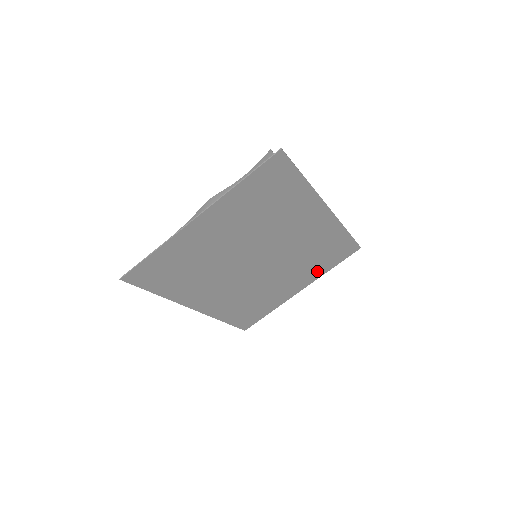
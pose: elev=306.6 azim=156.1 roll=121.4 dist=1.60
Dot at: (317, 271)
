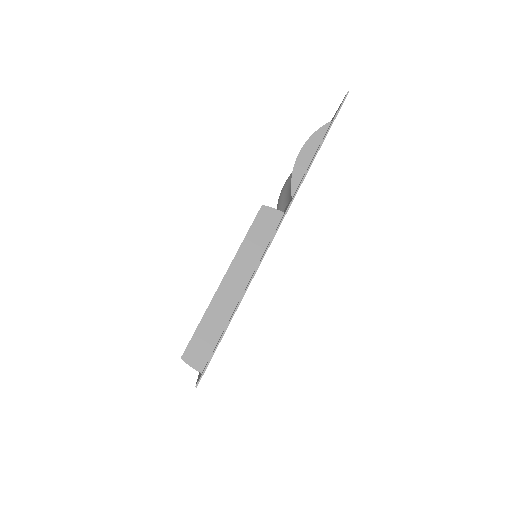
Dot at: occluded
